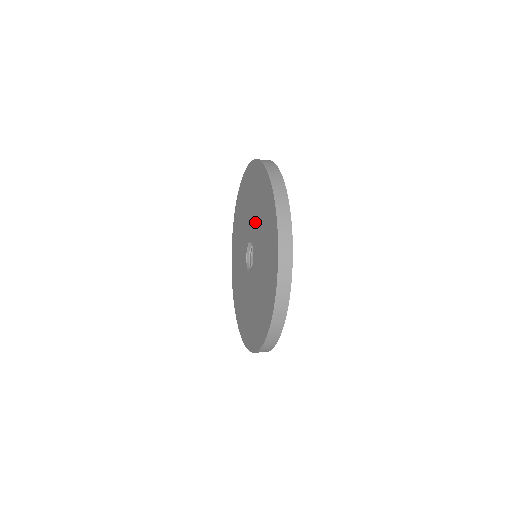
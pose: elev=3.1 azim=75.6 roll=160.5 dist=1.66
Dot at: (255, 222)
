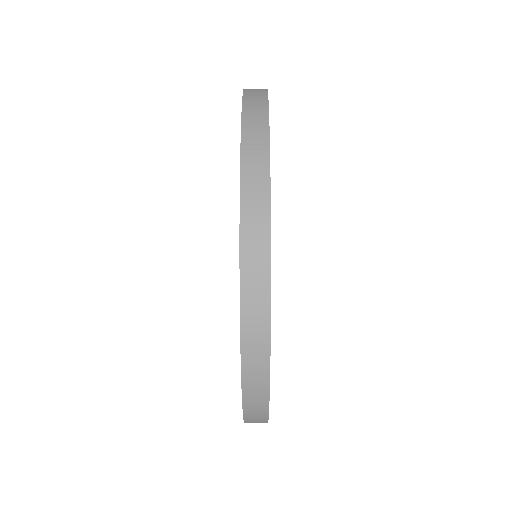
Dot at: occluded
